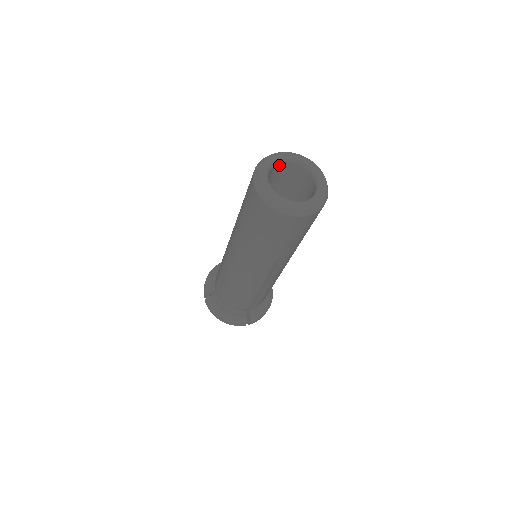
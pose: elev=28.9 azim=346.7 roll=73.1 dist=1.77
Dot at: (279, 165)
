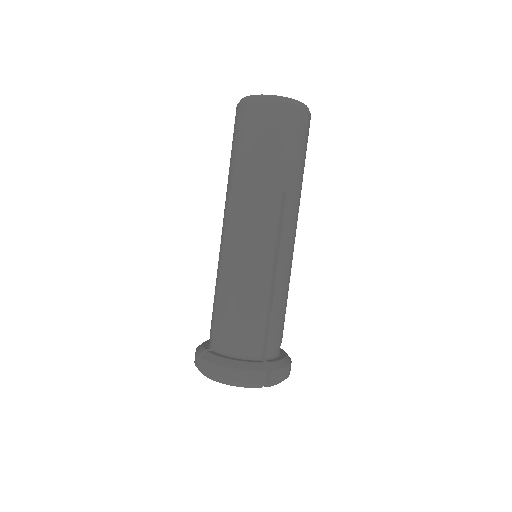
Dot at: occluded
